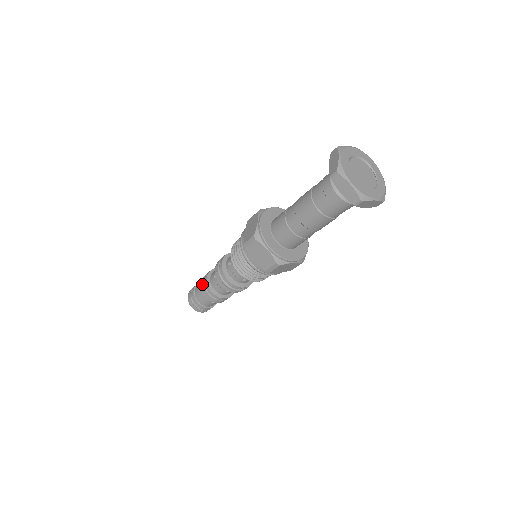
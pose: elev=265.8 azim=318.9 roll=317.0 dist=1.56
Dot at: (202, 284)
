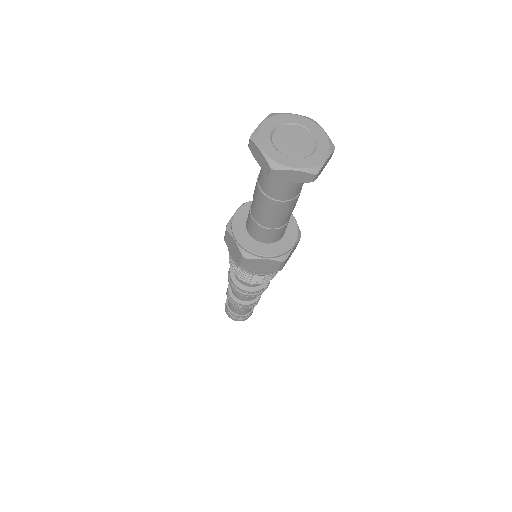
Dot at: (231, 303)
